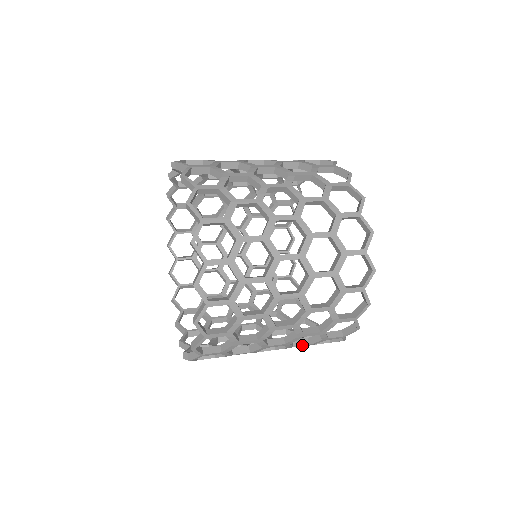
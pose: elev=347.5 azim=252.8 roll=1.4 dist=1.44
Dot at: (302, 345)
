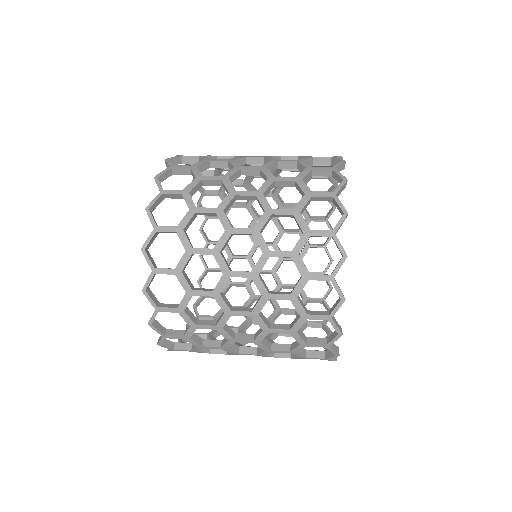
Dot at: (281, 329)
